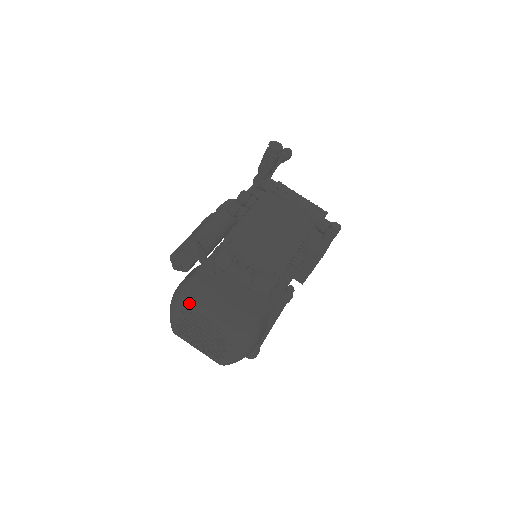
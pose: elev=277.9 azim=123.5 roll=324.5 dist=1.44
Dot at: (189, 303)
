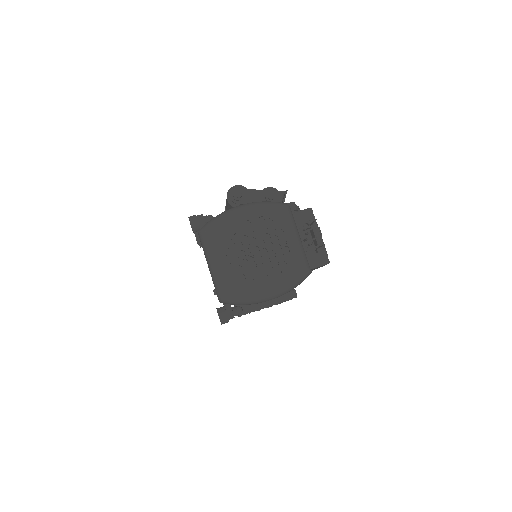
Dot at: (280, 214)
